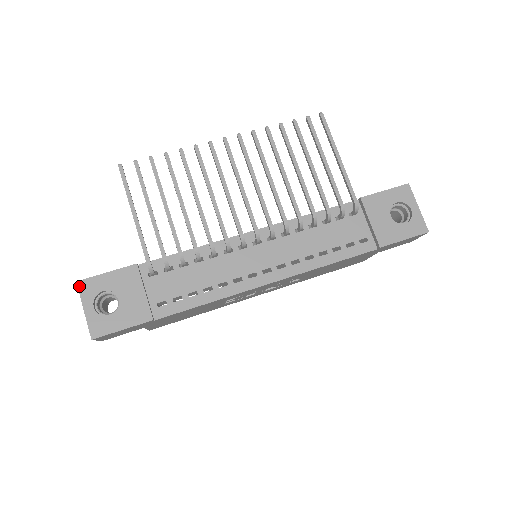
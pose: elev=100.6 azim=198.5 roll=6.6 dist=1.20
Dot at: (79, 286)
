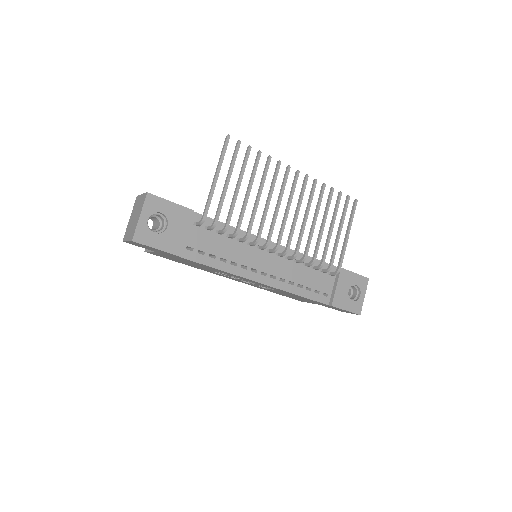
Dot at: (147, 197)
